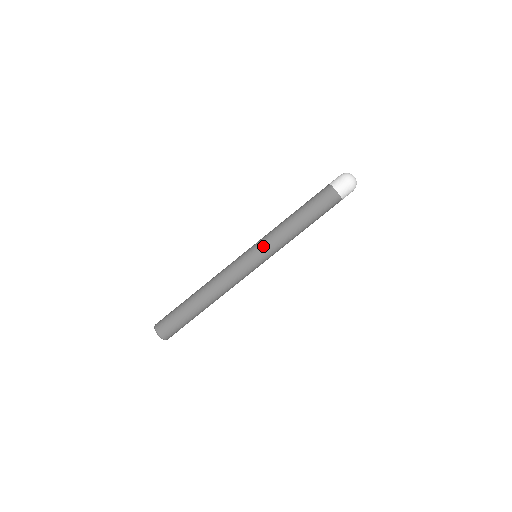
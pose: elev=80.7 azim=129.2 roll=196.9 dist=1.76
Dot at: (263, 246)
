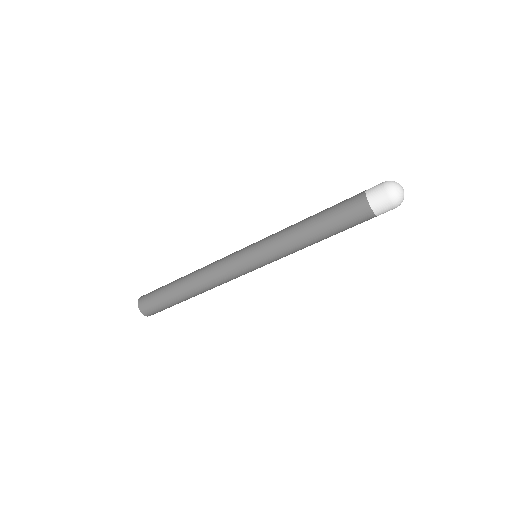
Dot at: (265, 255)
